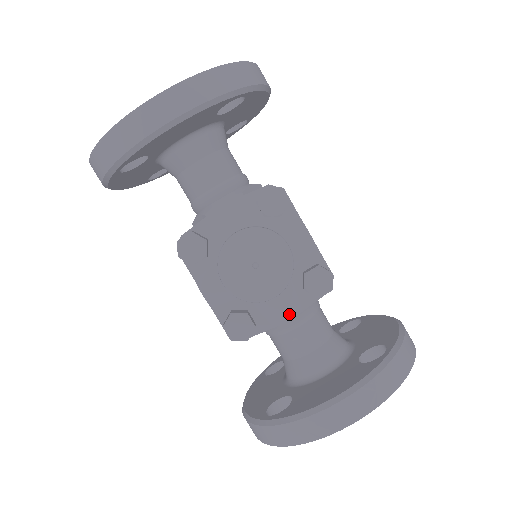
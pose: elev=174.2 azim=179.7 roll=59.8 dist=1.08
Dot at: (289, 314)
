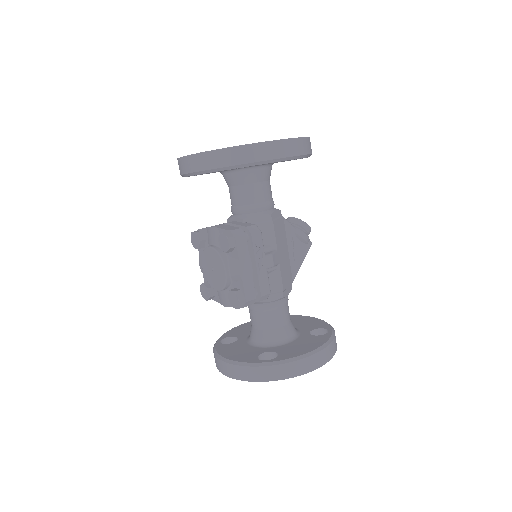
Dot at: (226, 303)
